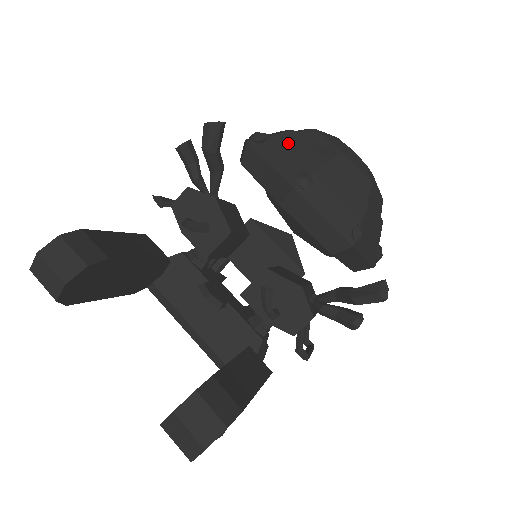
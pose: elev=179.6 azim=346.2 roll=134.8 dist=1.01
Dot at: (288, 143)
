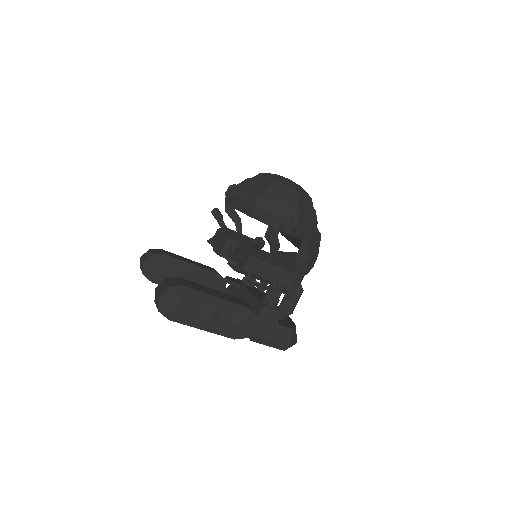
Dot at: occluded
